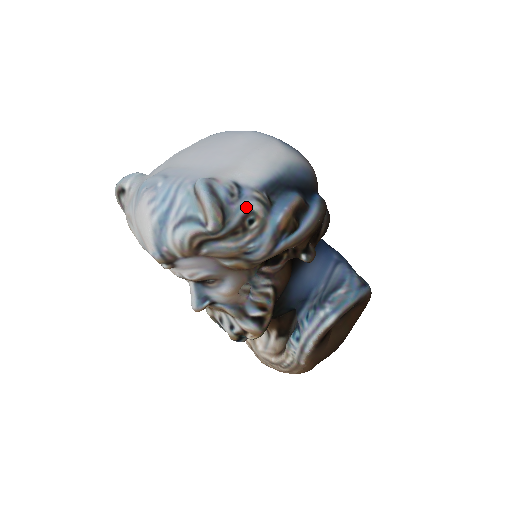
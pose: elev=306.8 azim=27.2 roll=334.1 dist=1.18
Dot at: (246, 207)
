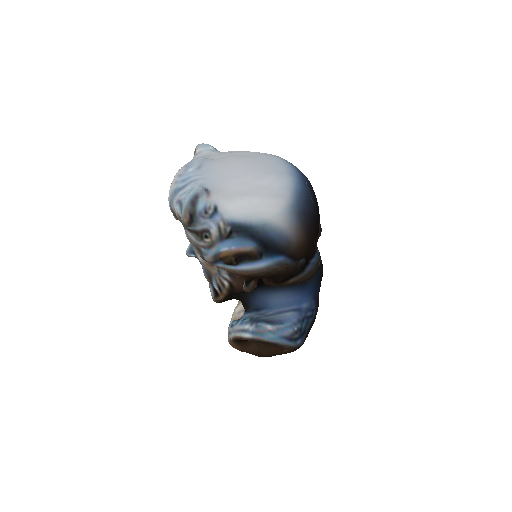
Dot at: (208, 226)
